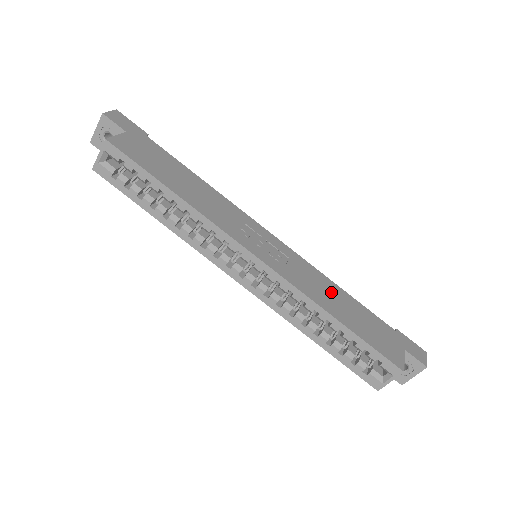
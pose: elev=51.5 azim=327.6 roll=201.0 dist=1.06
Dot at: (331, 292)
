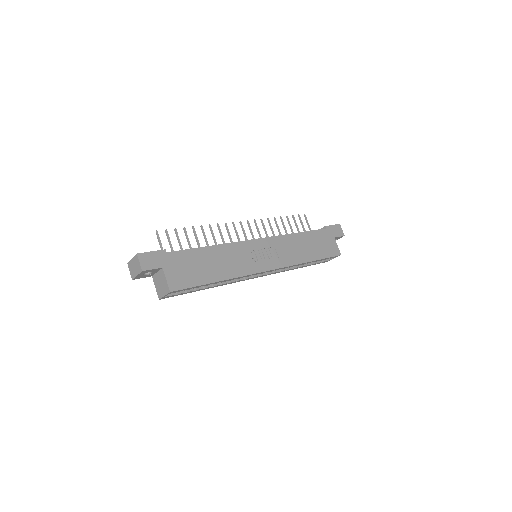
Dot at: (298, 244)
